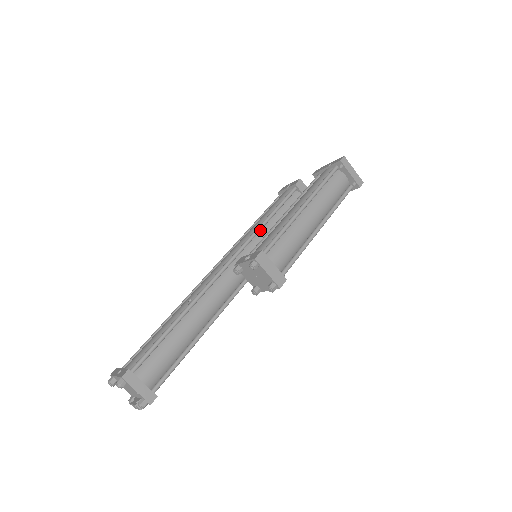
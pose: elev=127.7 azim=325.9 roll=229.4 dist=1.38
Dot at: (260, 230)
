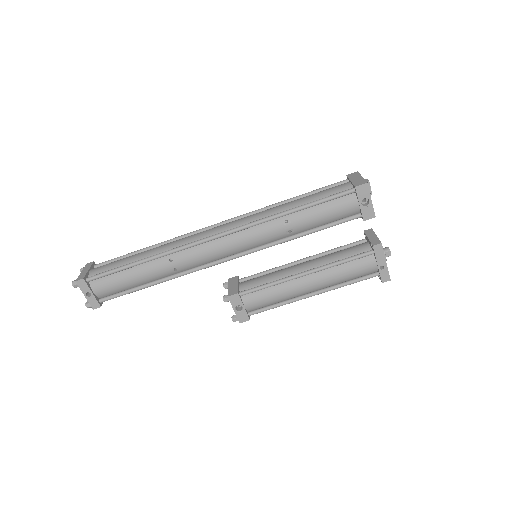
Dot at: (285, 238)
